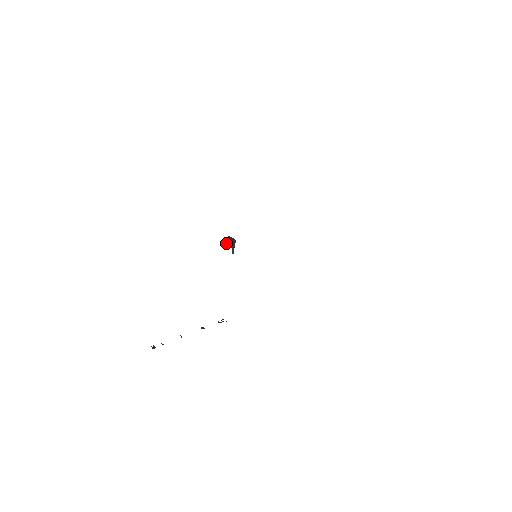
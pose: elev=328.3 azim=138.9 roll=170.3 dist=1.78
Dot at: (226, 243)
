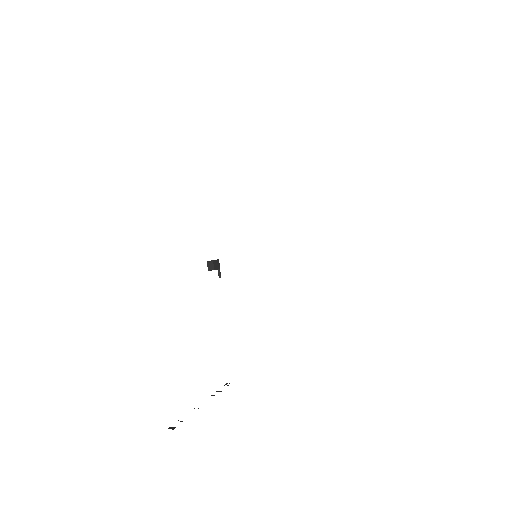
Dot at: (211, 263)
